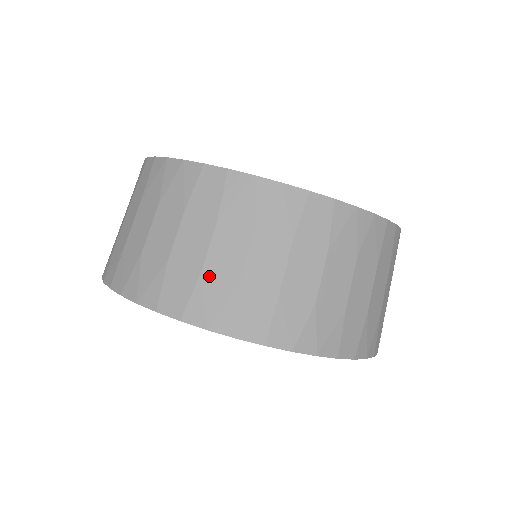
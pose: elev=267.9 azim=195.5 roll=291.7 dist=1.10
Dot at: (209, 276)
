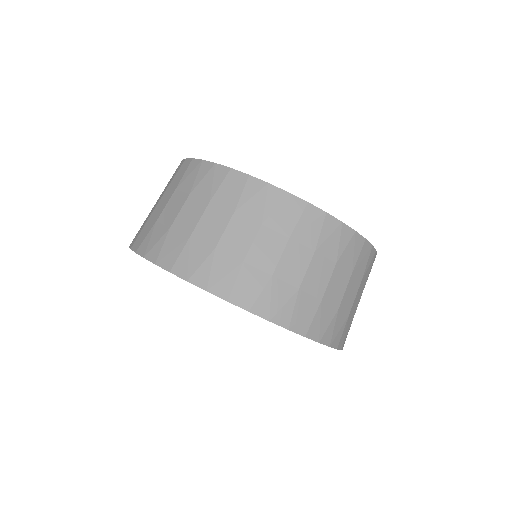
Dot at: (158, 224)
